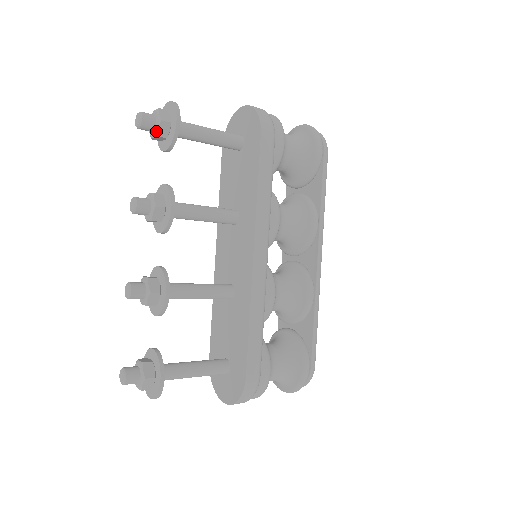
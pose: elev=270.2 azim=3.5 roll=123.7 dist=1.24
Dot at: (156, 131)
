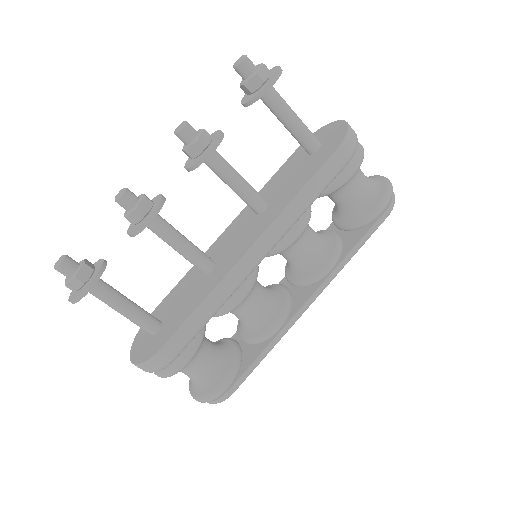
Dot at: (247, 80)
